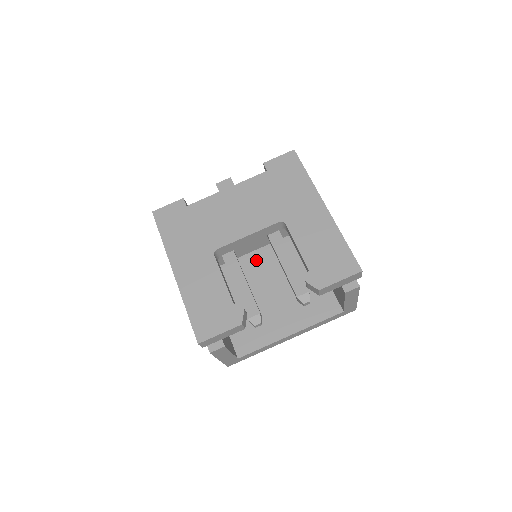
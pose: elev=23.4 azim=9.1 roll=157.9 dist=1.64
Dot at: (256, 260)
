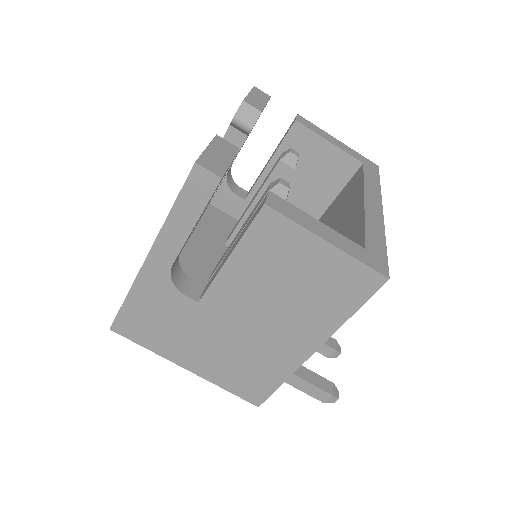
Dot at: occluded
